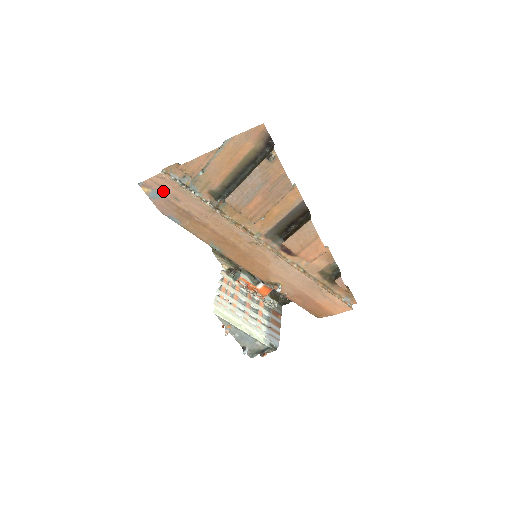
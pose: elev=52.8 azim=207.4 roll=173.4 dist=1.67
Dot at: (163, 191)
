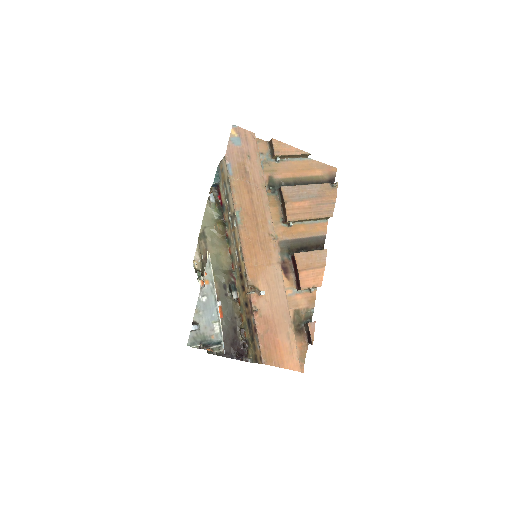
Dot at: (245, 144)
